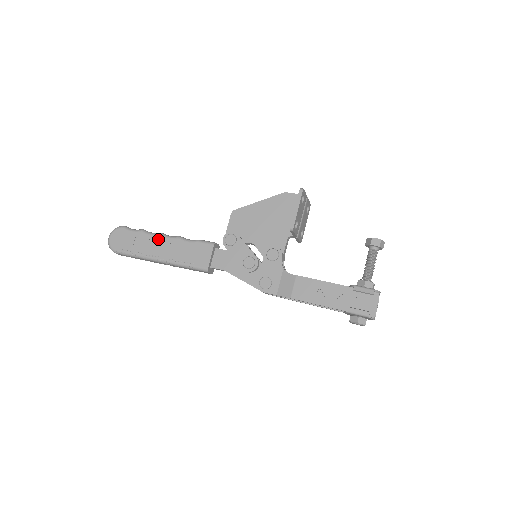
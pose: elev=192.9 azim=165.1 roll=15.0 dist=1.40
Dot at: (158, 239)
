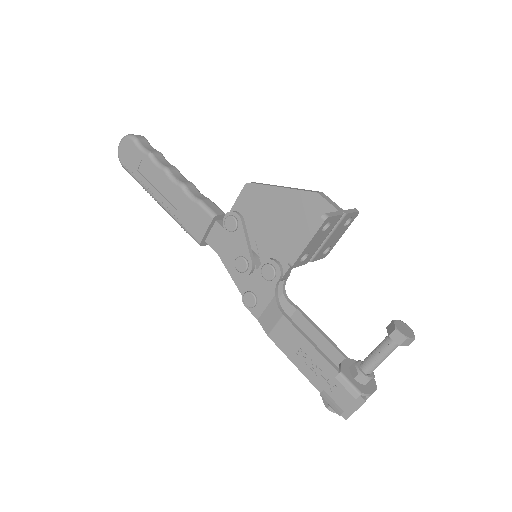
Dot at: (161, 176)
